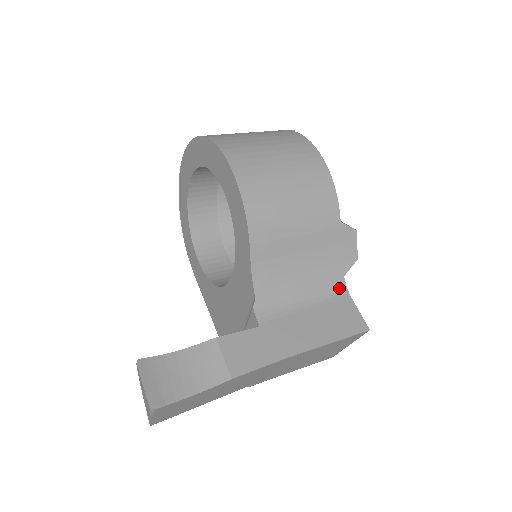
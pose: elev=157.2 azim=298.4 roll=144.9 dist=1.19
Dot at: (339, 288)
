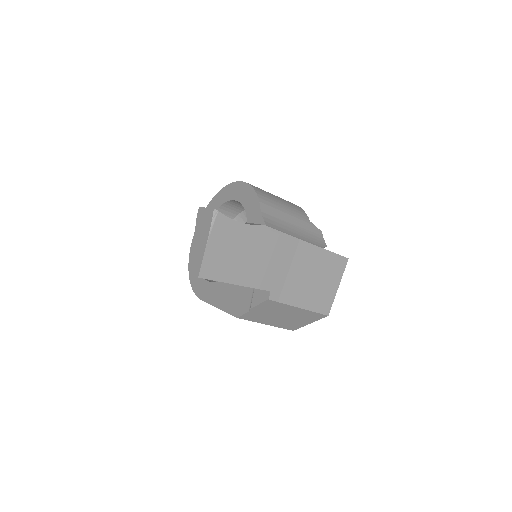
Dot at: occluded
